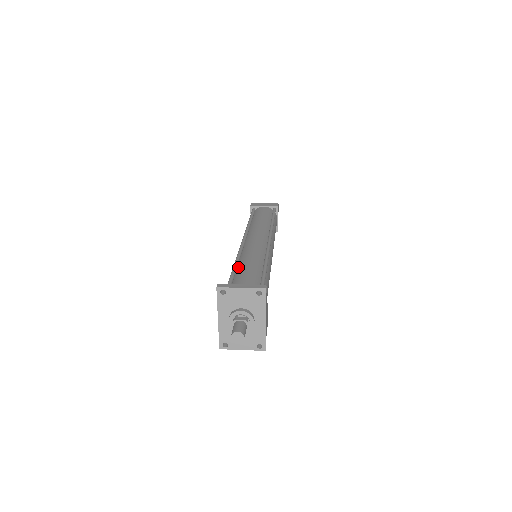
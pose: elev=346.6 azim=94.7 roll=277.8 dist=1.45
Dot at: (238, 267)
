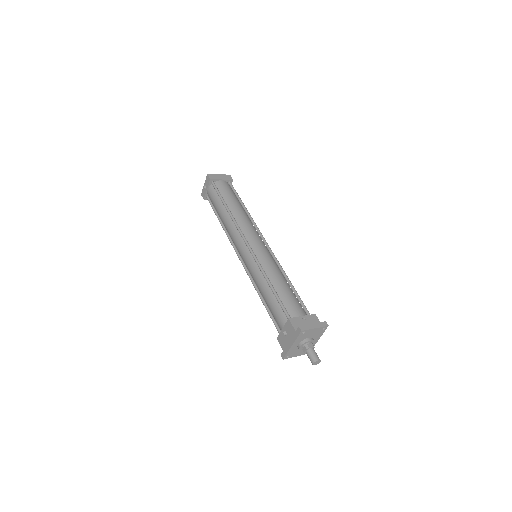
Dot at: (274, 287)
